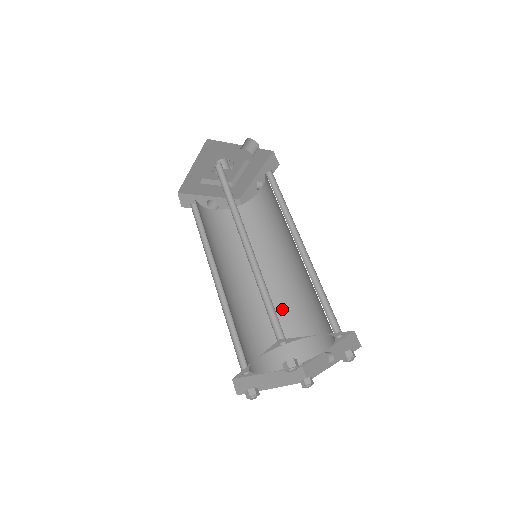
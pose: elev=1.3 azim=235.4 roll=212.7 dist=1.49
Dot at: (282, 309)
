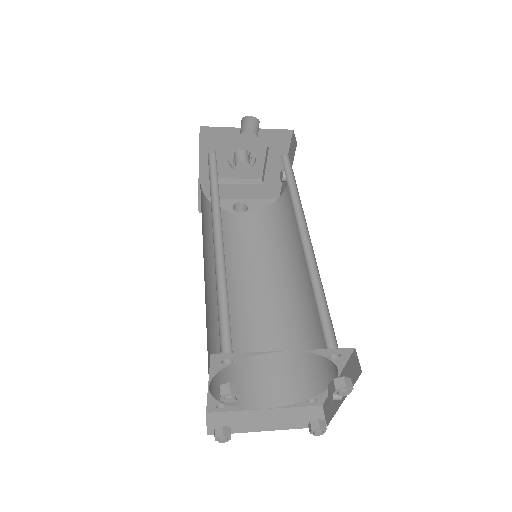
Dot at: (298, 325)
